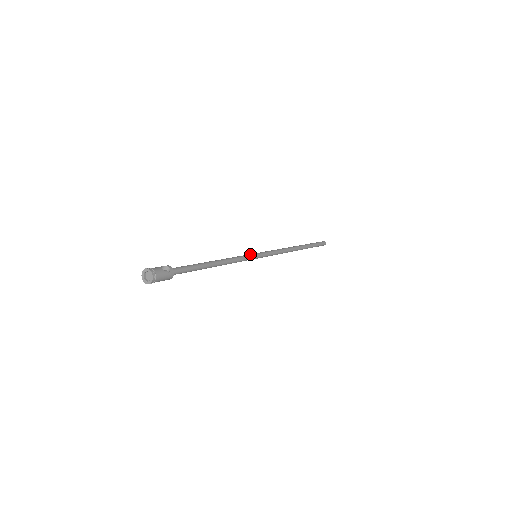
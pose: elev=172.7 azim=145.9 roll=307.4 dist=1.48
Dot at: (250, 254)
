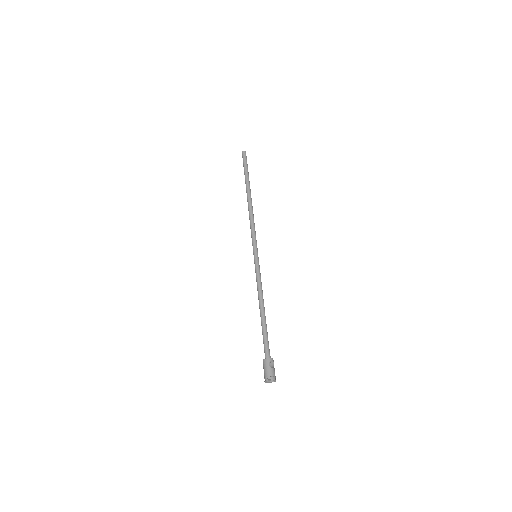
Dot at: (257, 263)
